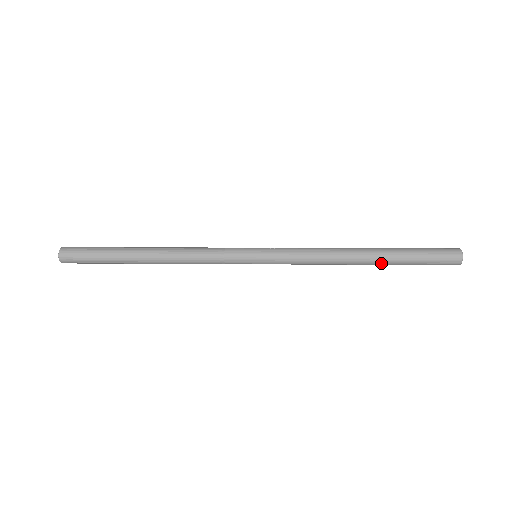
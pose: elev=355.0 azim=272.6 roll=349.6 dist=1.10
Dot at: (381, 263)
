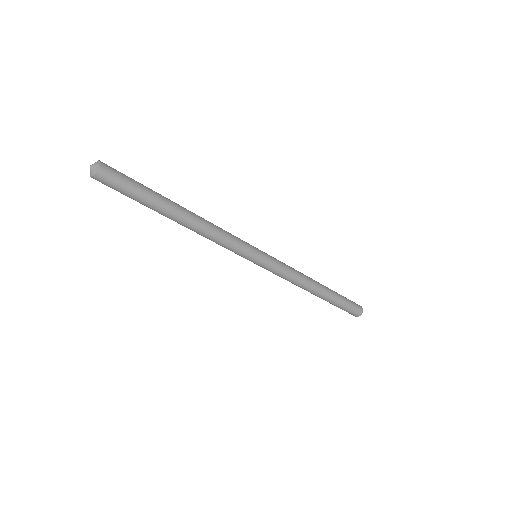
Dot at: (328, 293)
